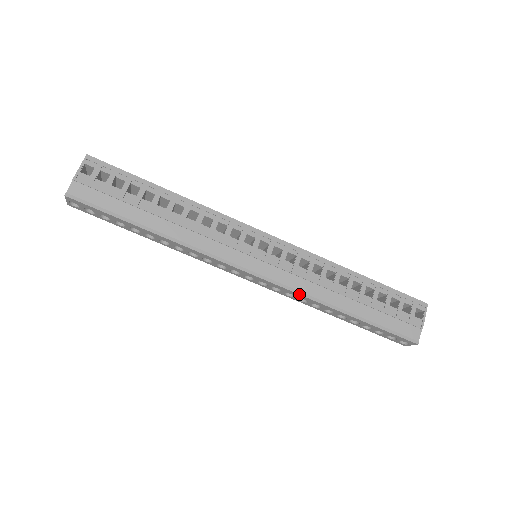
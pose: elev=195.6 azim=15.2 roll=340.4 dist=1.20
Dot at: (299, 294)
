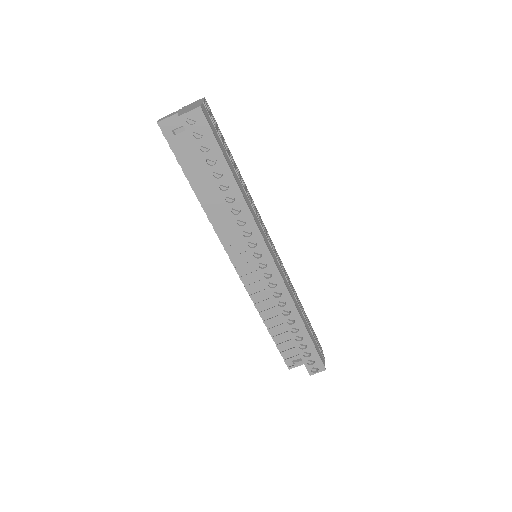
Dot at: occluded
